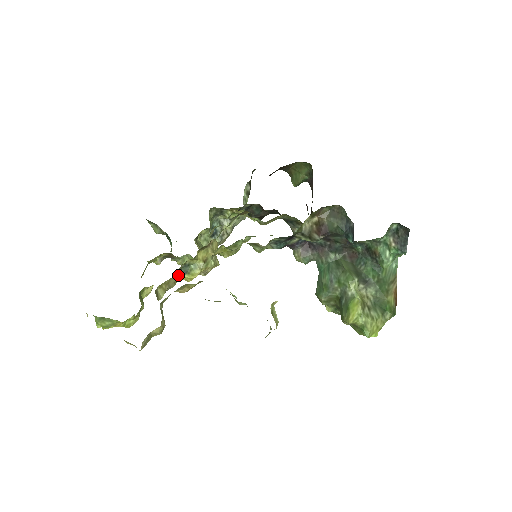
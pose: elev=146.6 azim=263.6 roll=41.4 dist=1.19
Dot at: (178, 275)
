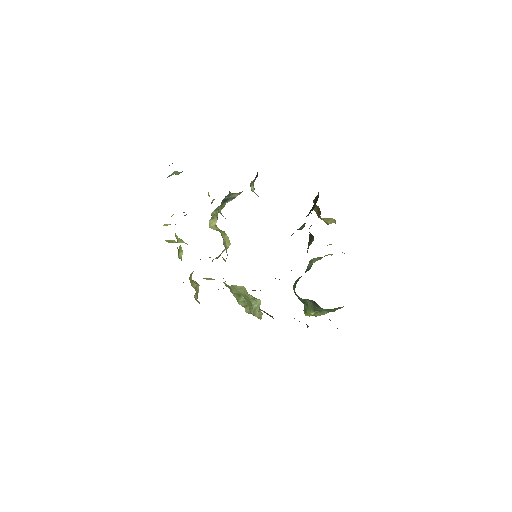
Dot at: occluded
